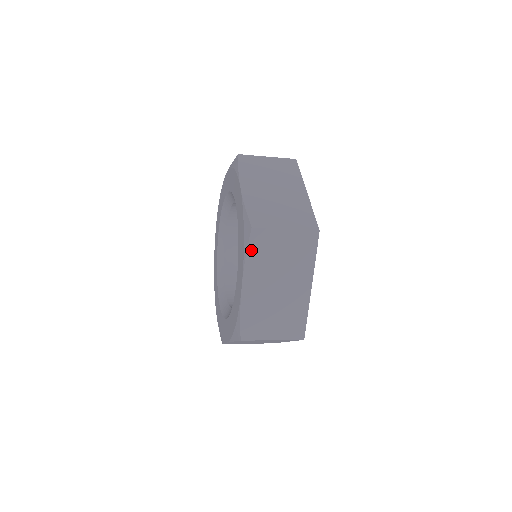
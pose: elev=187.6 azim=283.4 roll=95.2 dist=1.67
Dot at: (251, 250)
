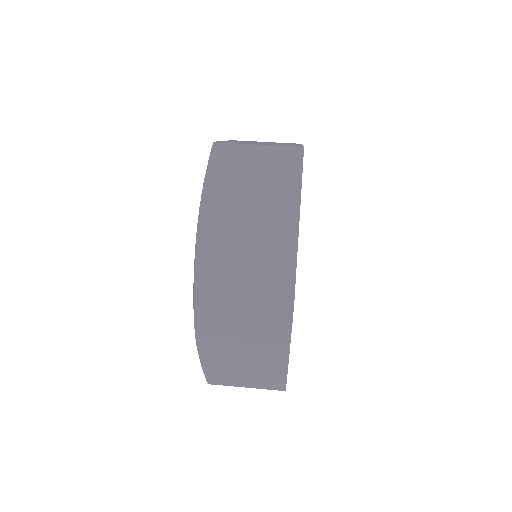
Dot at: (200, 318)
